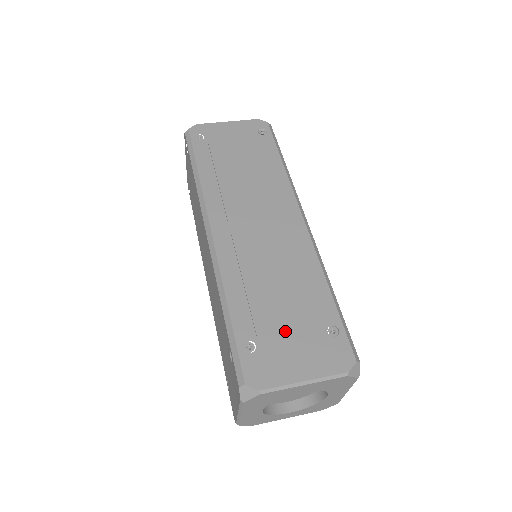
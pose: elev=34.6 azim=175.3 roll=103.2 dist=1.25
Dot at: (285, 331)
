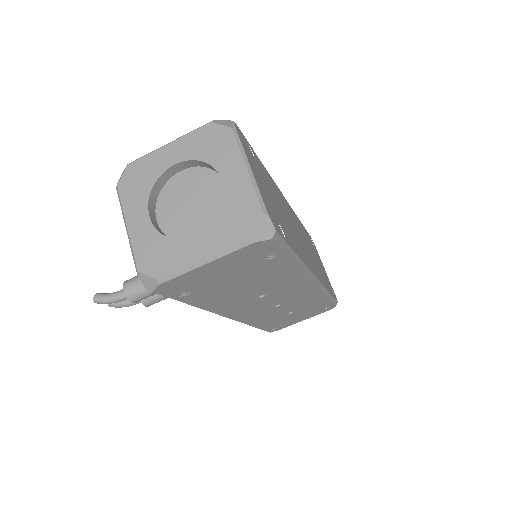
Dot at: (268, 189)
